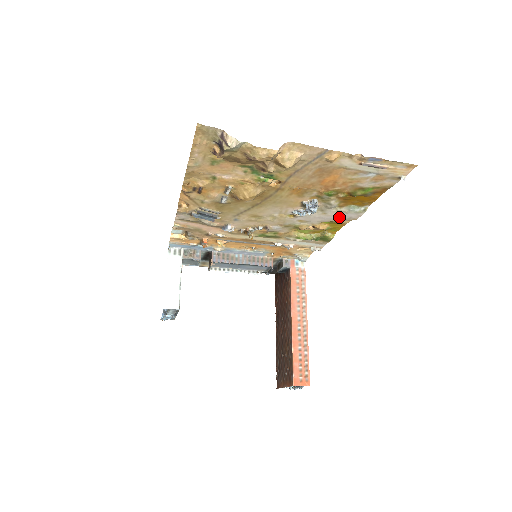
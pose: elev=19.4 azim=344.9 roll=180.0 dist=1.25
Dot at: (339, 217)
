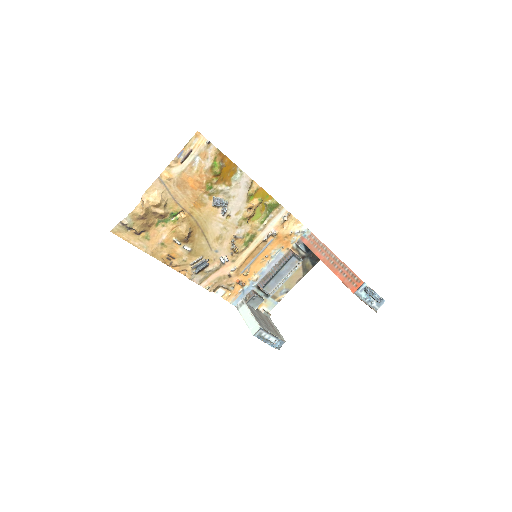
Dot at: (243, 189)
